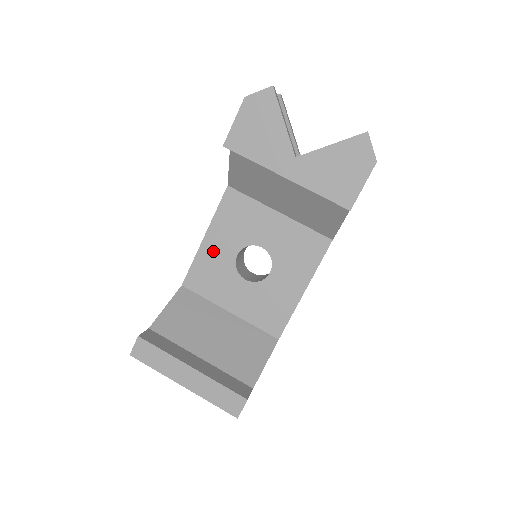
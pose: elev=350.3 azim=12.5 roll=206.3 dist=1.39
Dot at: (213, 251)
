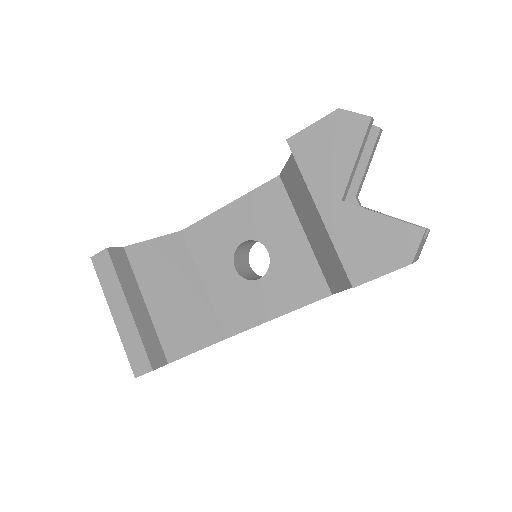
Dot at: (227, 222)
